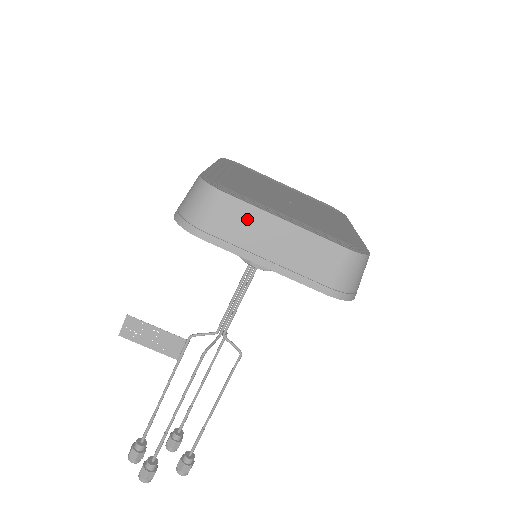
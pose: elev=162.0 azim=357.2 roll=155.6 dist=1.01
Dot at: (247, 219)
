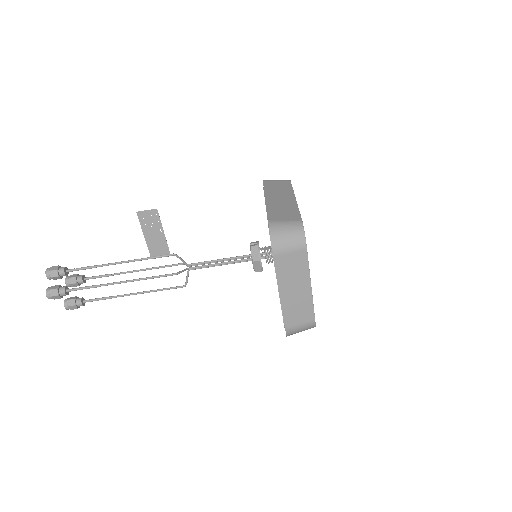
Dot at: (300, 268)
